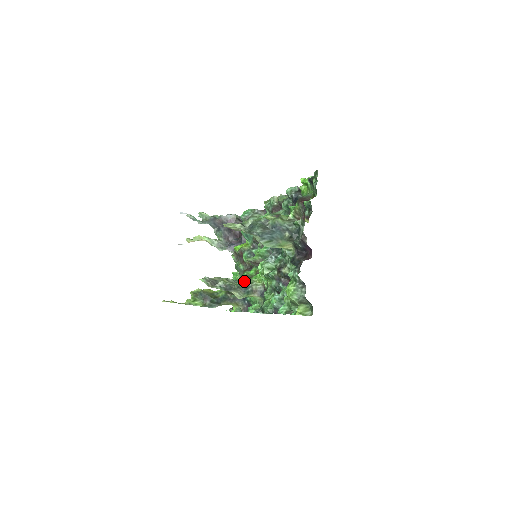
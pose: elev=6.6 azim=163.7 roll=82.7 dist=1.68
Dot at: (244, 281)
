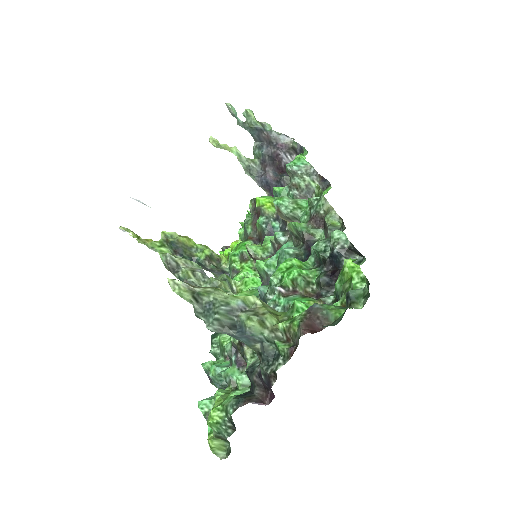
Dot at: (215, 286)
